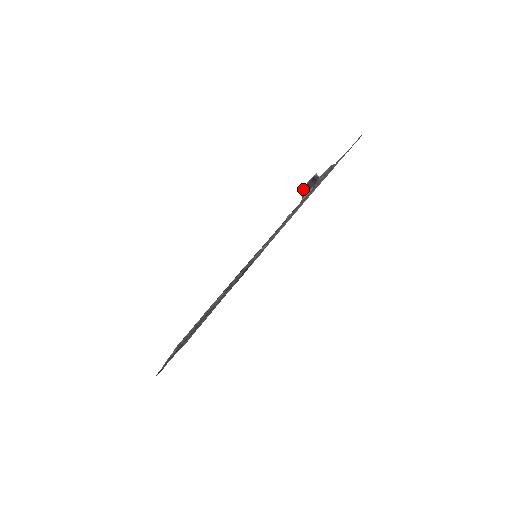
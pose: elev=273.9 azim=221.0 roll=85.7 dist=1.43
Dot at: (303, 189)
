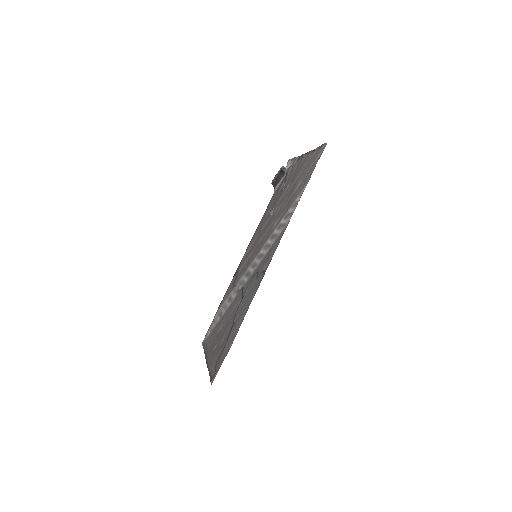
Dot at: (274, 181)
